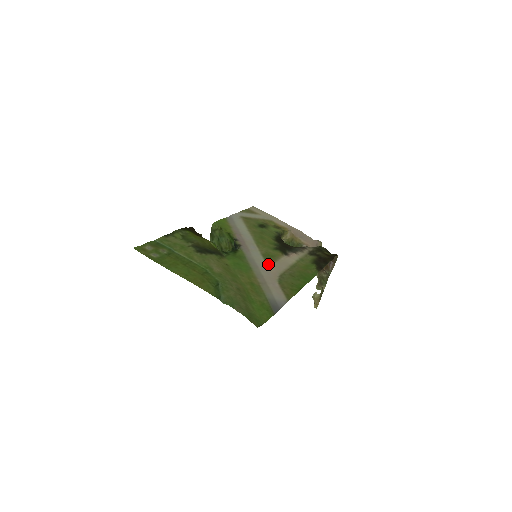
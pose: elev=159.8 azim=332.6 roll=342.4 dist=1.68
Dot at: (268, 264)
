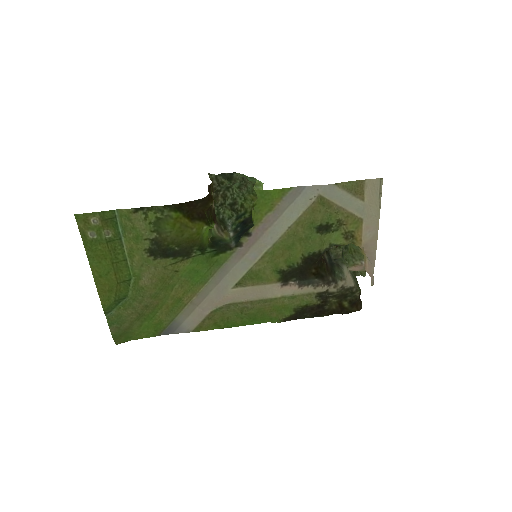
Dot at: (237, 285)
